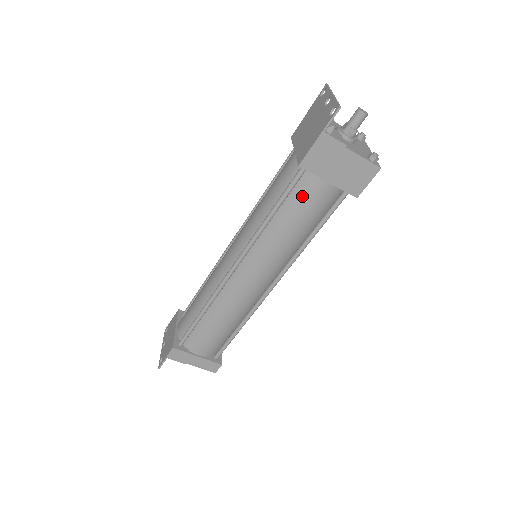
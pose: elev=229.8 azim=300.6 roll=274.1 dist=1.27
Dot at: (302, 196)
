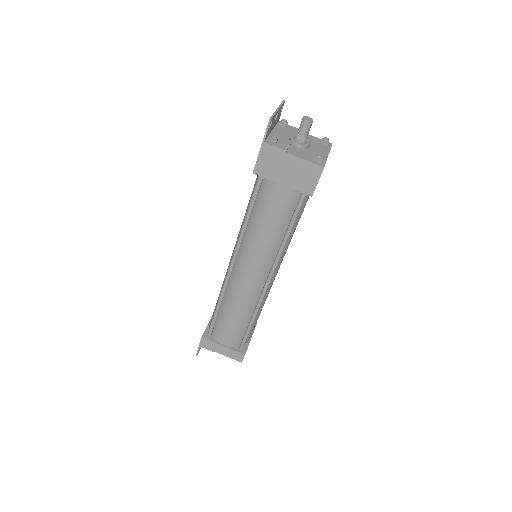
Dot at: (266, 199)
